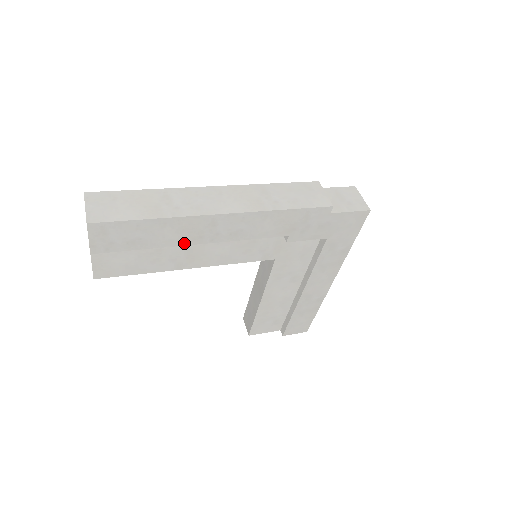
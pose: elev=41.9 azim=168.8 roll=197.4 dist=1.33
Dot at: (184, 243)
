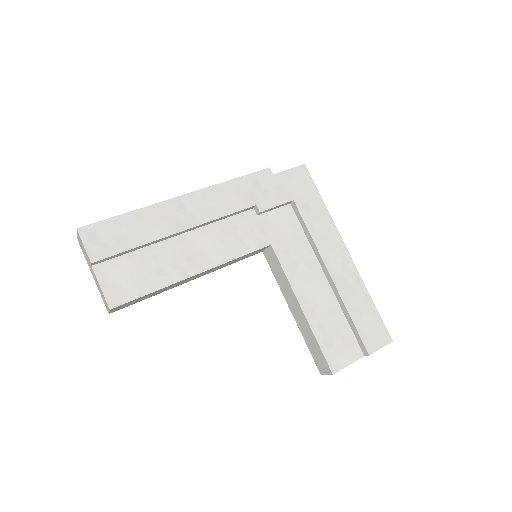
Dot at: (168, 233)
